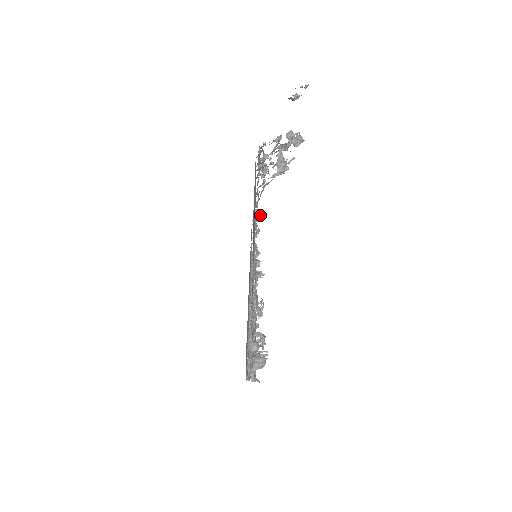
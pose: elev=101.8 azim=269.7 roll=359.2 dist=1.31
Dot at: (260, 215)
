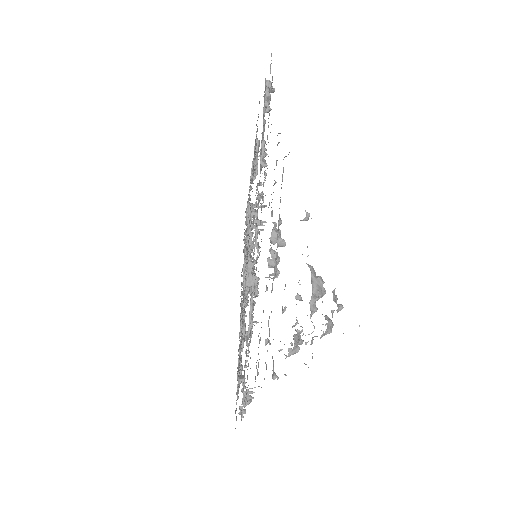
Dot at: (273, 91)
